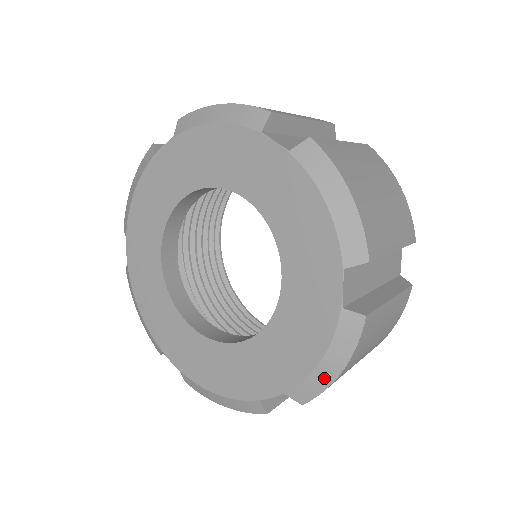
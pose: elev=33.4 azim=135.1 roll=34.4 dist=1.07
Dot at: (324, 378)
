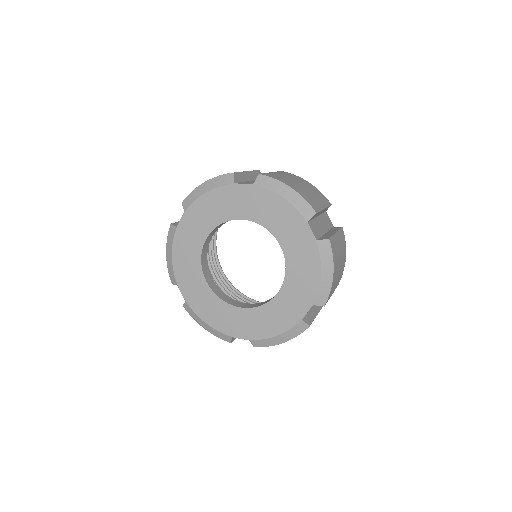
Dot at: (274, 342)
